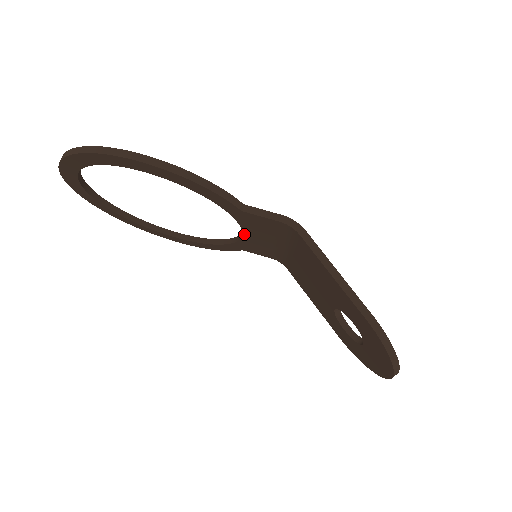
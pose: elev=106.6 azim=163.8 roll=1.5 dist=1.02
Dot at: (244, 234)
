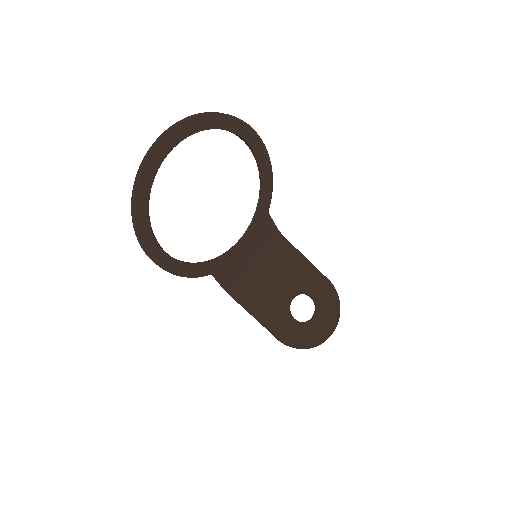
Dot at: (241, 244)
